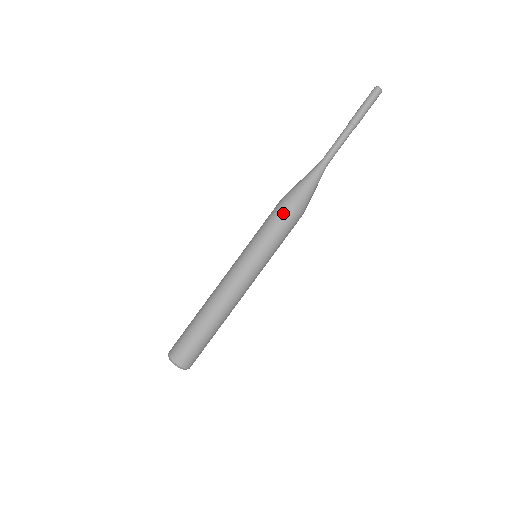
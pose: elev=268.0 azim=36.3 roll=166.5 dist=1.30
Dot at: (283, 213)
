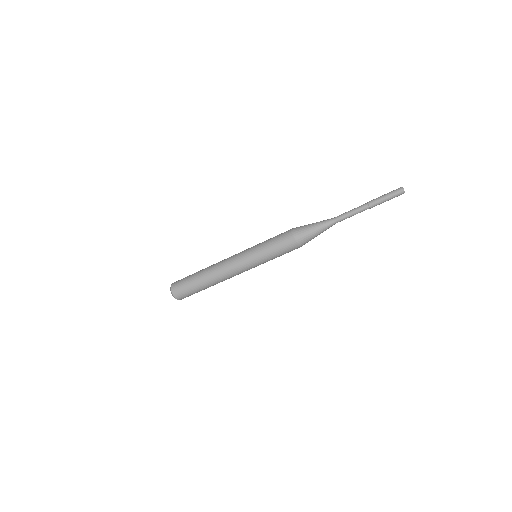
Dot at: (291, 250)
